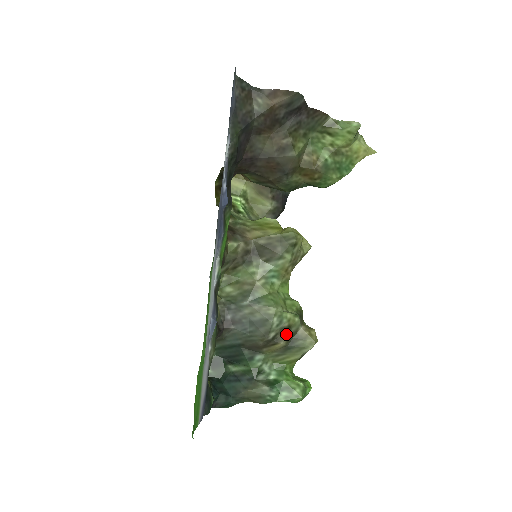
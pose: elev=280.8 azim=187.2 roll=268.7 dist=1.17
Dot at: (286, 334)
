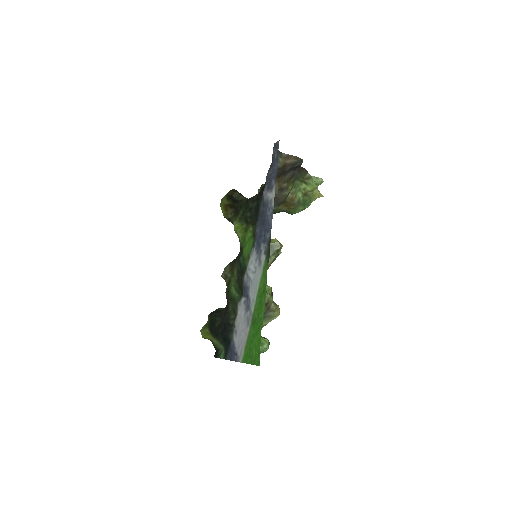
Dot at: (265, 308)
